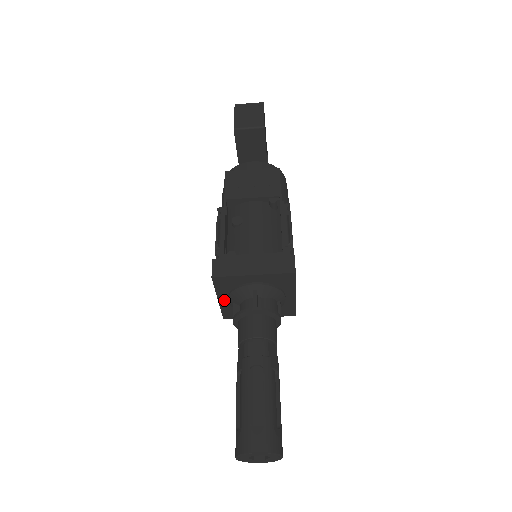
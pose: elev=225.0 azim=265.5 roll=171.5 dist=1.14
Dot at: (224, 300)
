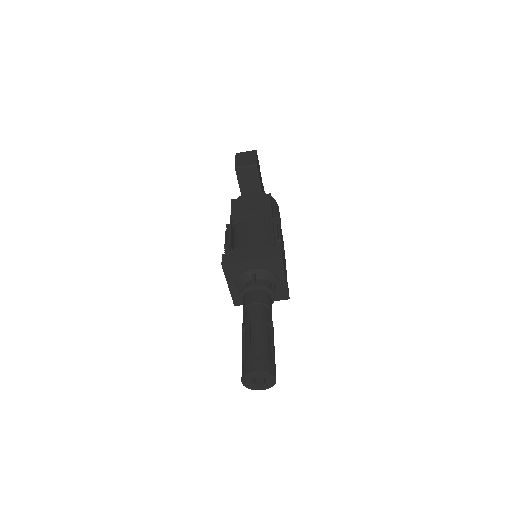
Dot at: (233, 286)
